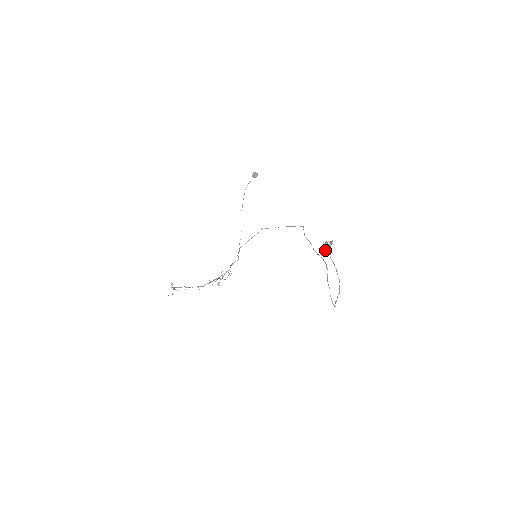
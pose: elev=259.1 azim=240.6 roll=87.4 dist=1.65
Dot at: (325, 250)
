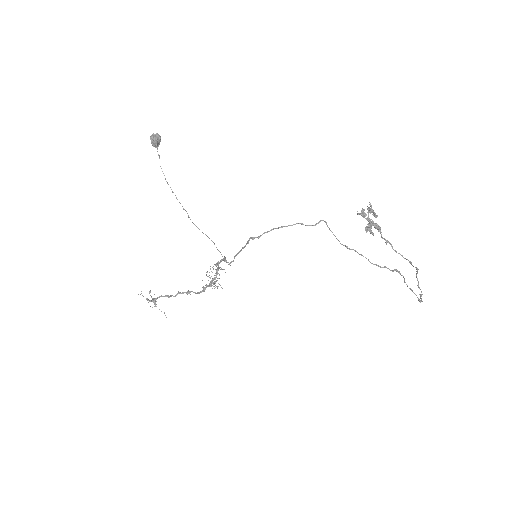
Dot at: (373, 234)
